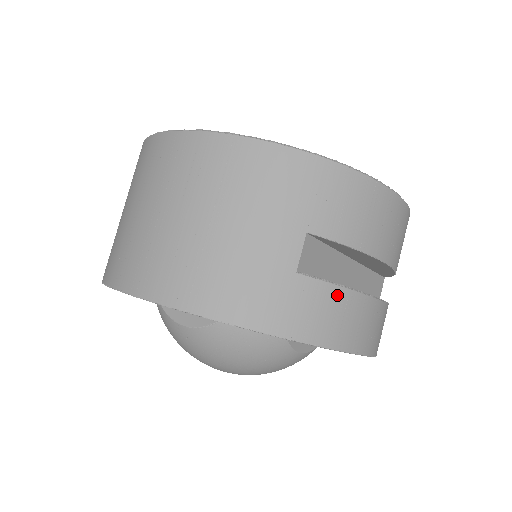
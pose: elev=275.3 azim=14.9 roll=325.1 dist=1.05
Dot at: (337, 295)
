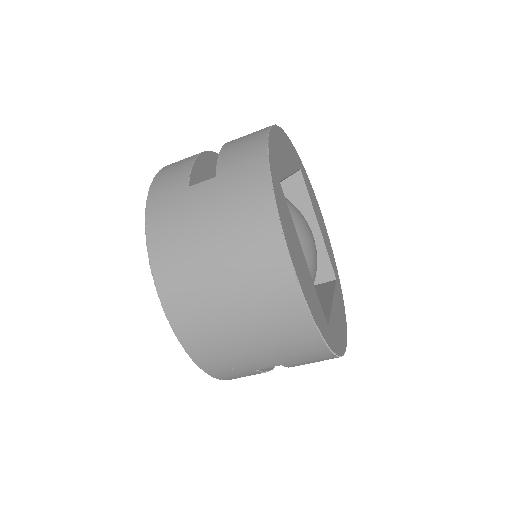
Dot at: occluded
